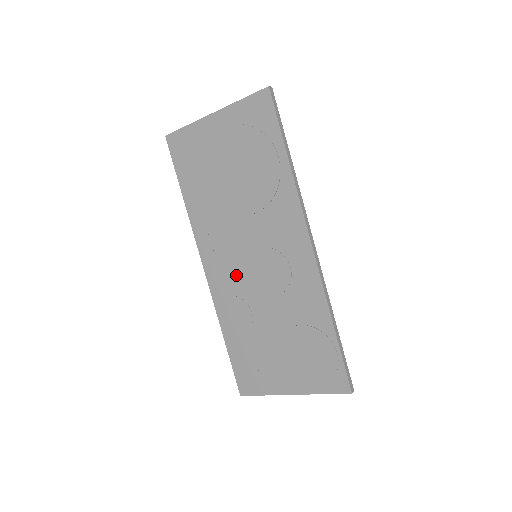
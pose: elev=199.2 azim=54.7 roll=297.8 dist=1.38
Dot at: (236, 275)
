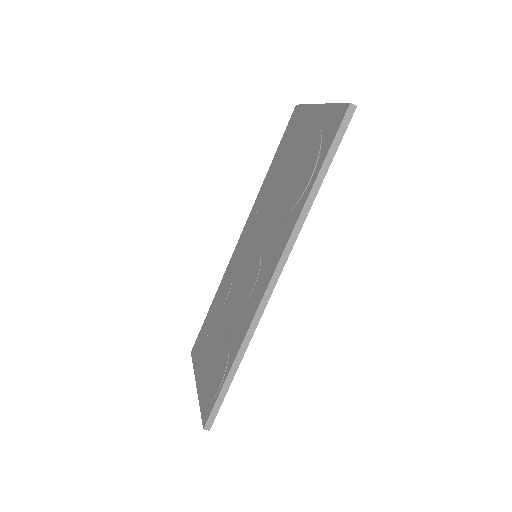
Dot at: (242, 259)
